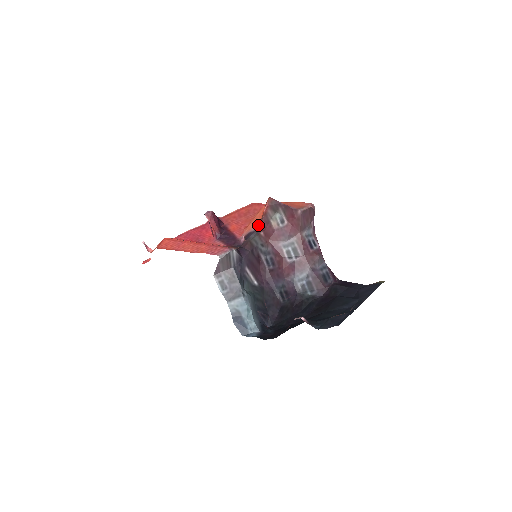
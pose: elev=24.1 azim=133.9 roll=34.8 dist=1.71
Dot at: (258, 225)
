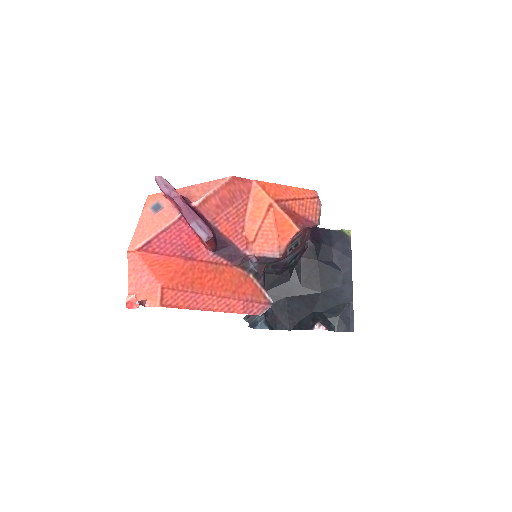
Dot at: (278, 251)
